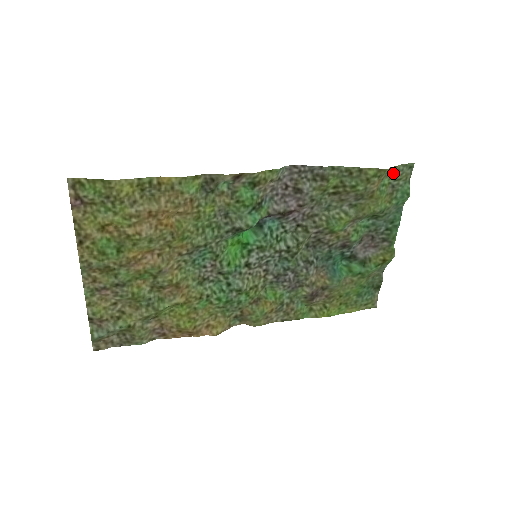
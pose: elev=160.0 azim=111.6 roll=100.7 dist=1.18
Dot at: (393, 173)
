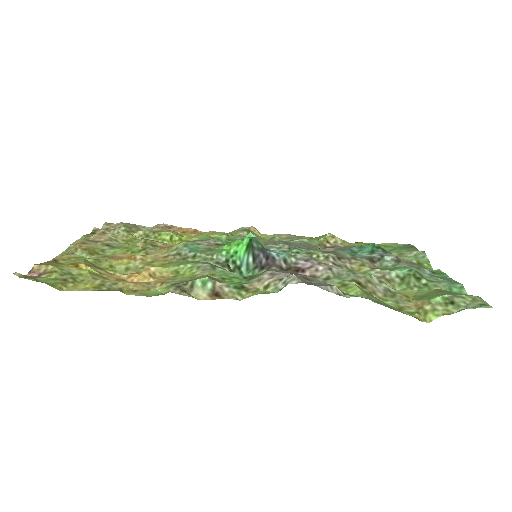
Dot at: (449, 304)
